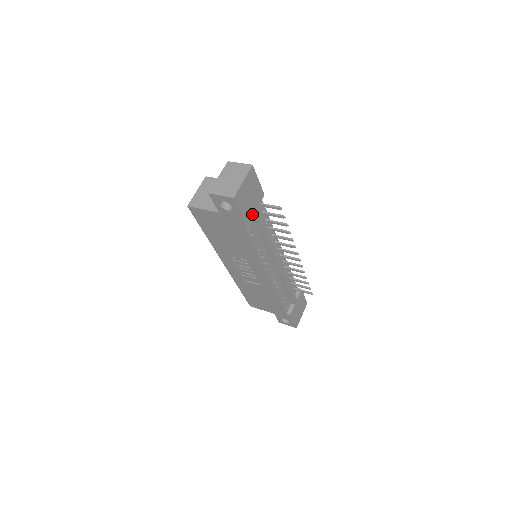
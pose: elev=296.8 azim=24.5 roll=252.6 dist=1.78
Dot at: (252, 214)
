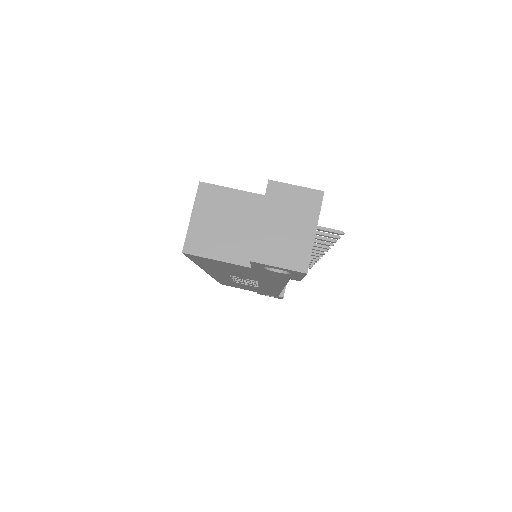
Dot at: occluded
